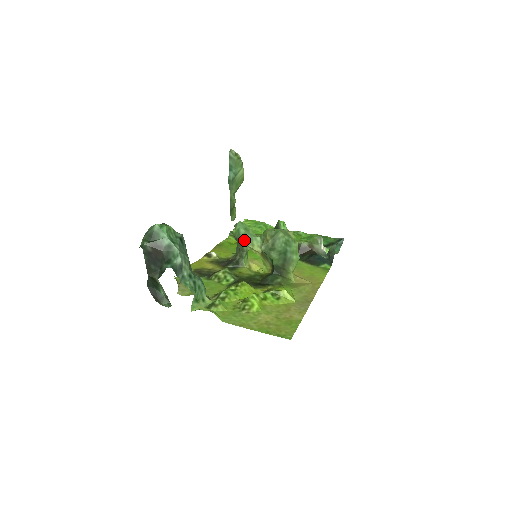
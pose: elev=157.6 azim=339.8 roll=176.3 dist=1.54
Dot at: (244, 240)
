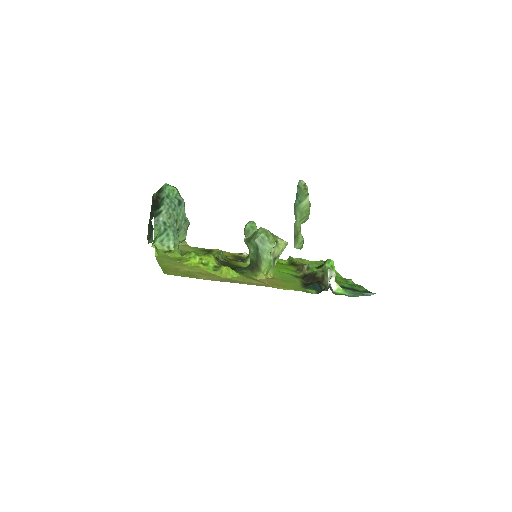
Dot at: (247, 235)
